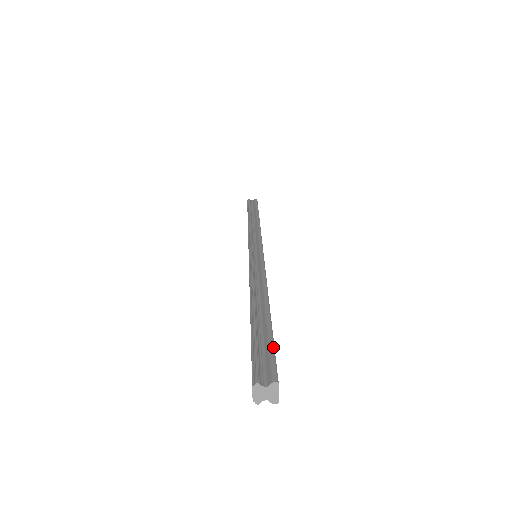
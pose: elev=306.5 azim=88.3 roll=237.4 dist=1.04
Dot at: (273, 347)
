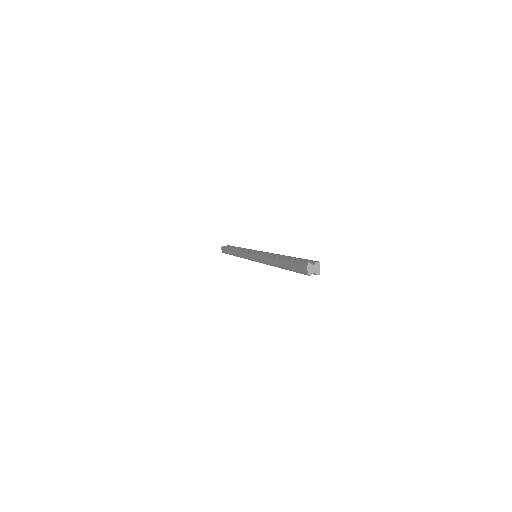
Dot at: (306, 259)
